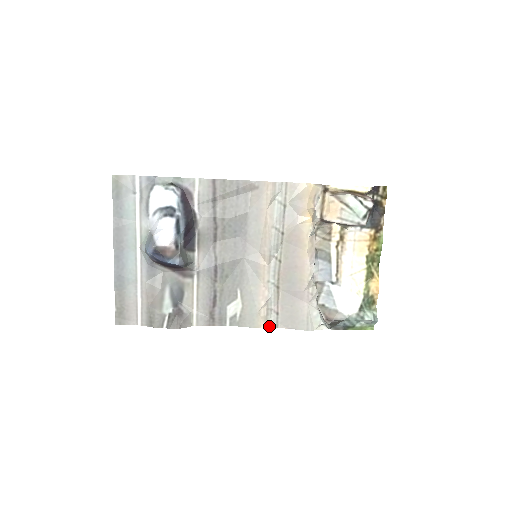
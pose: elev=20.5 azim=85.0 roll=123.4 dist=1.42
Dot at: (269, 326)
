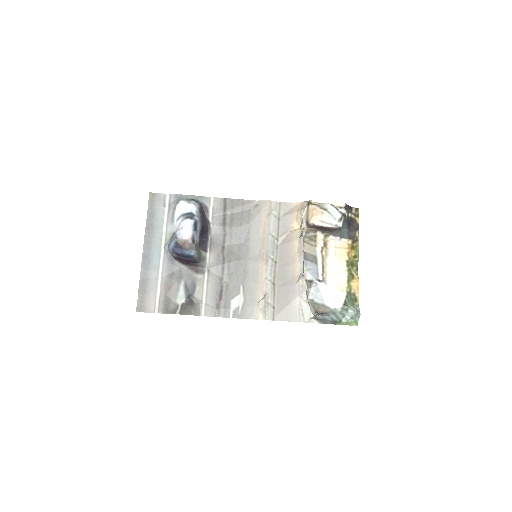
Dot at: (266, 318)
